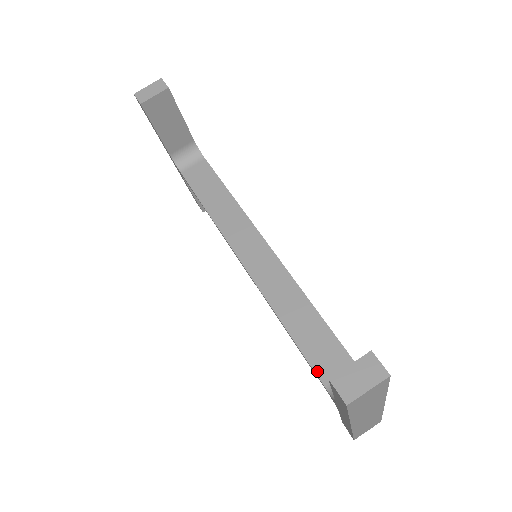
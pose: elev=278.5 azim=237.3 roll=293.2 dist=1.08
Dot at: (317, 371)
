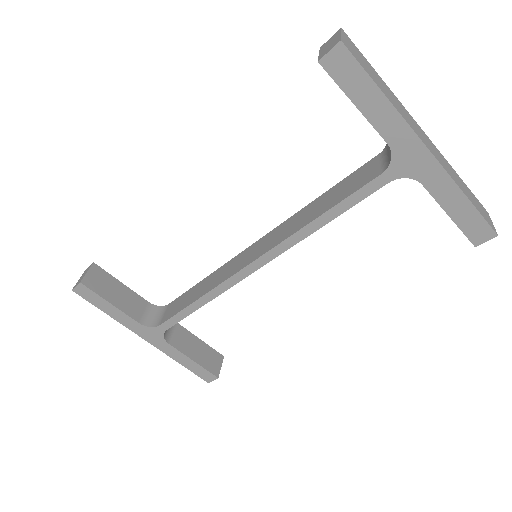
Dot at: (365, 183)
